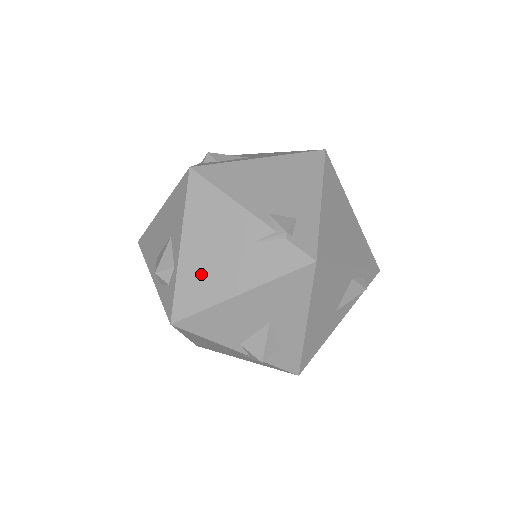
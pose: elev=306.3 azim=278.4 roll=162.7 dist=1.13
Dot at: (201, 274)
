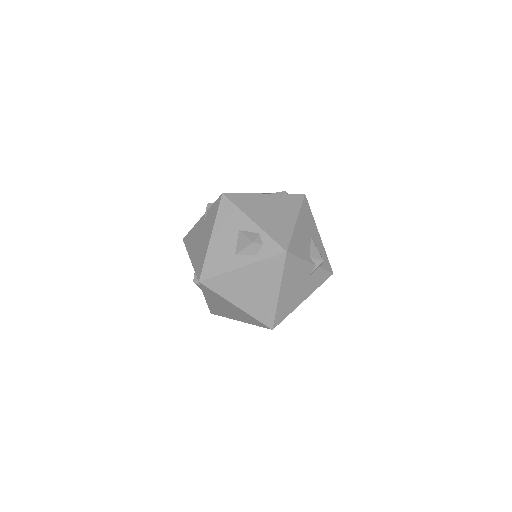
Dot at: (274, 225)
